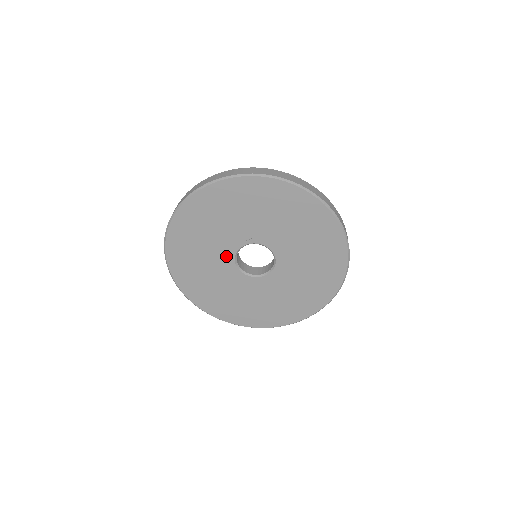
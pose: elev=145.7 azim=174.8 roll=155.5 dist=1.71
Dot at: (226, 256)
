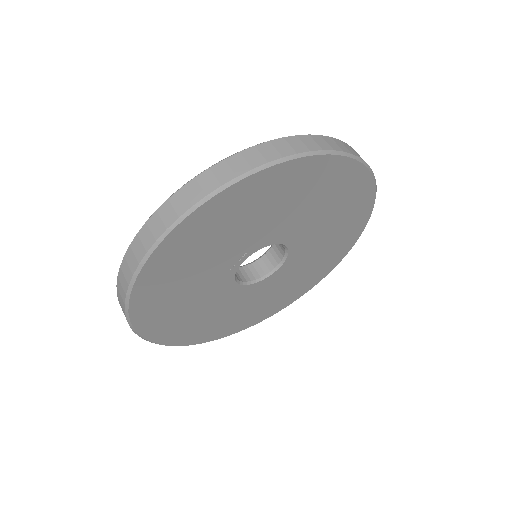
Dot at: (224, 288)
